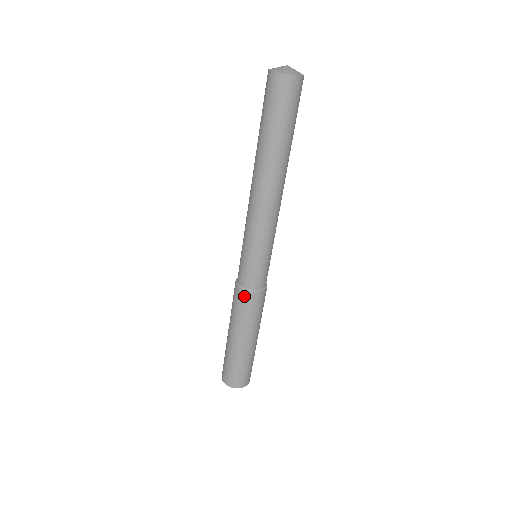
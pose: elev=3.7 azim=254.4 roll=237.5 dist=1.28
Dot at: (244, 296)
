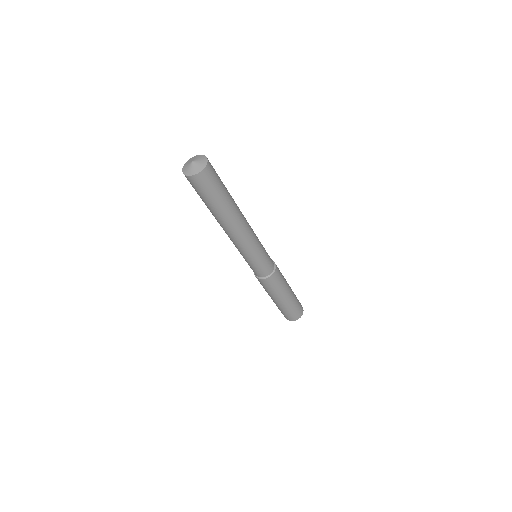
Dot at: (258, 279)
